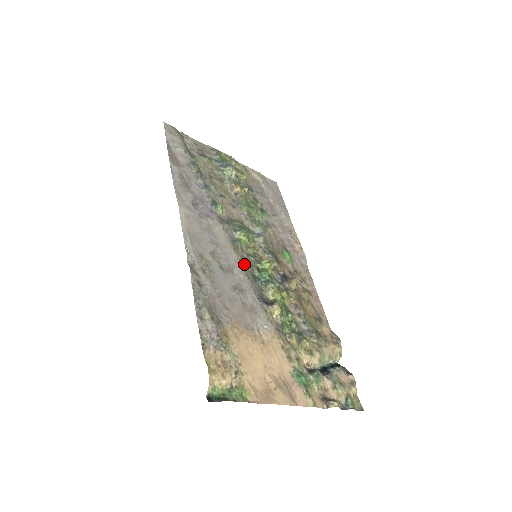
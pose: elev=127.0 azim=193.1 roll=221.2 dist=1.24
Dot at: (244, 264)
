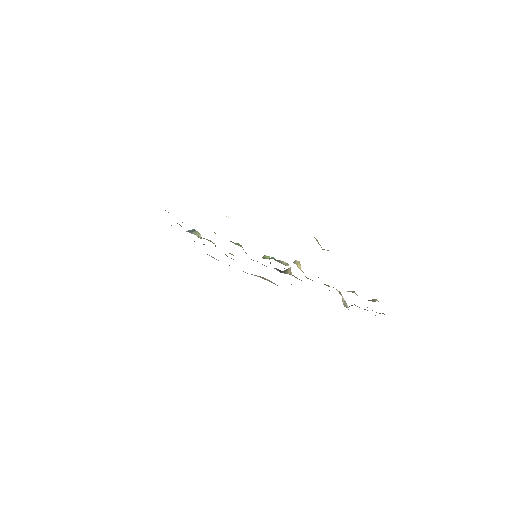
Dot at: occluded
